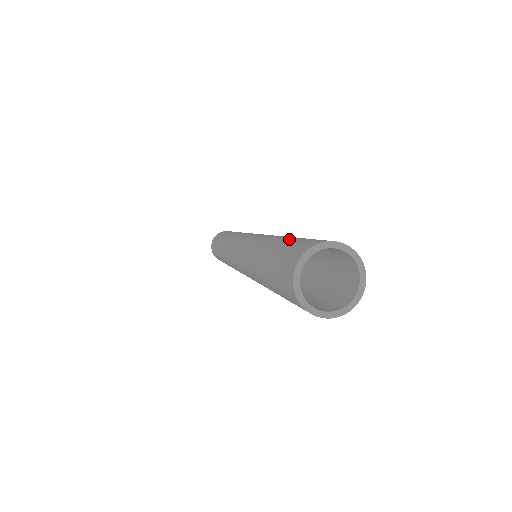
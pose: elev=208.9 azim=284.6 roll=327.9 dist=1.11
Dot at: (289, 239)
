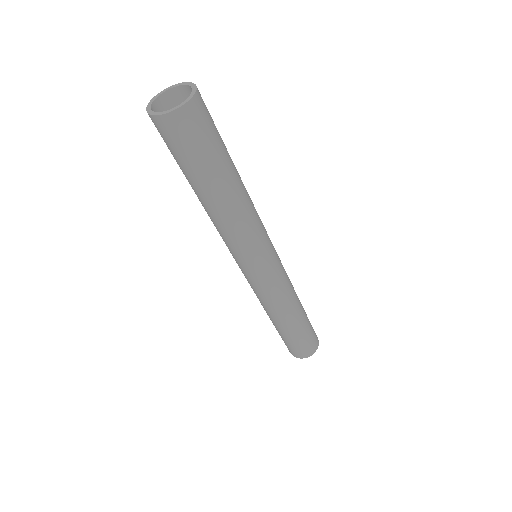
Dot at: occluded
